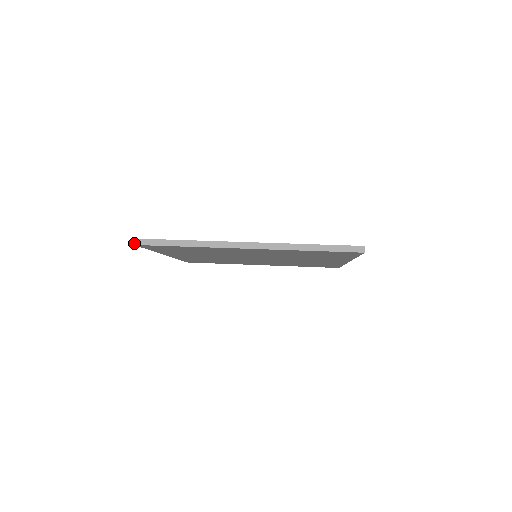
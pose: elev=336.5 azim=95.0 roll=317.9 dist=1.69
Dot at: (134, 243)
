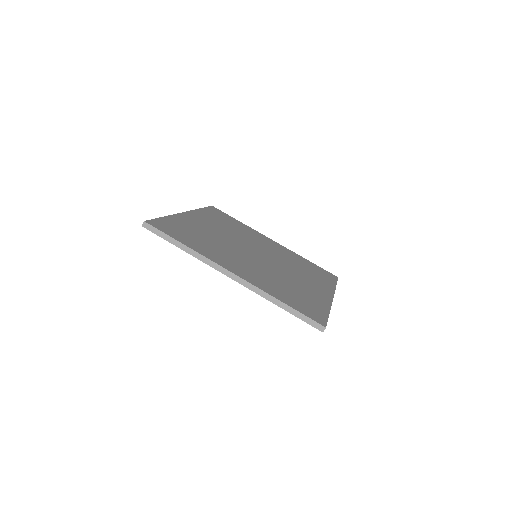
Dot at: (142, 225)
